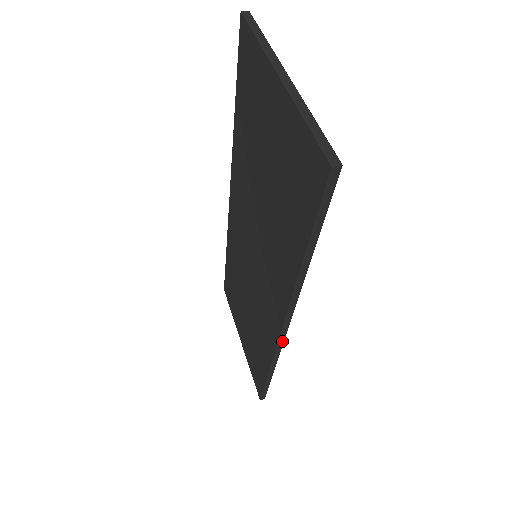
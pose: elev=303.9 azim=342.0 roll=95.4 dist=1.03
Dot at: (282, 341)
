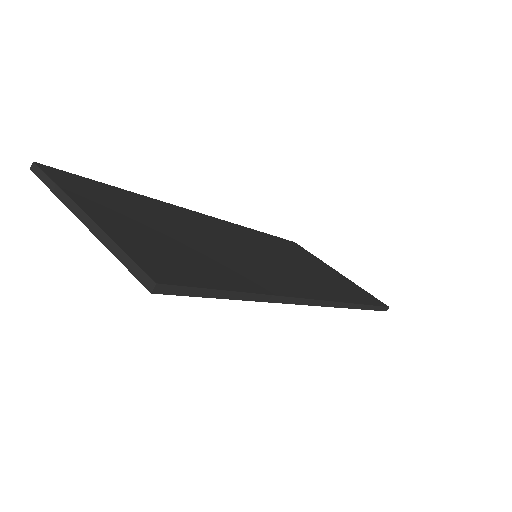
Dot at: (330, 303)
